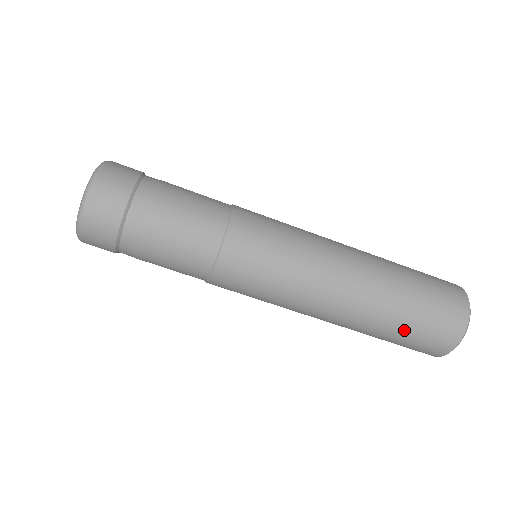
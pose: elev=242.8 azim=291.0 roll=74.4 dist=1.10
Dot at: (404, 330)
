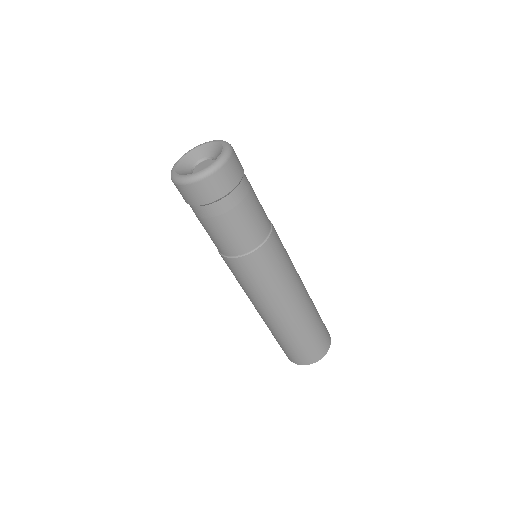
Dot at: (288, 345)
